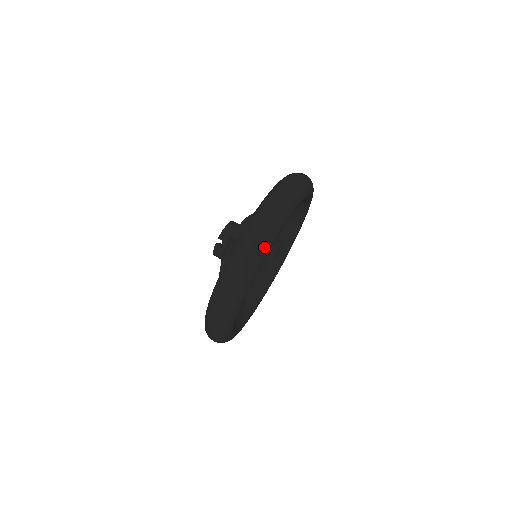
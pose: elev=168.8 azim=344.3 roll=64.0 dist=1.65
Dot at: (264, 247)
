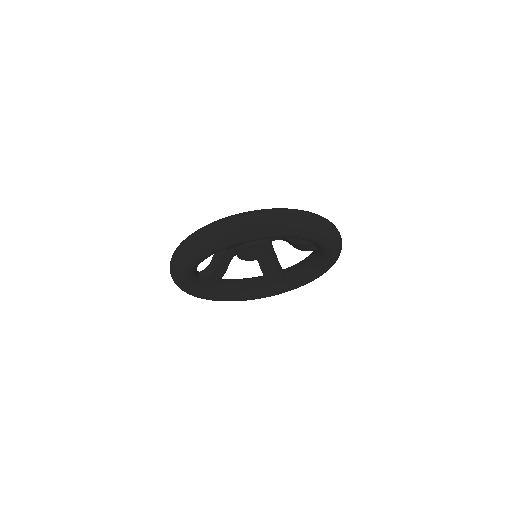
Dot at: (260, 229)
